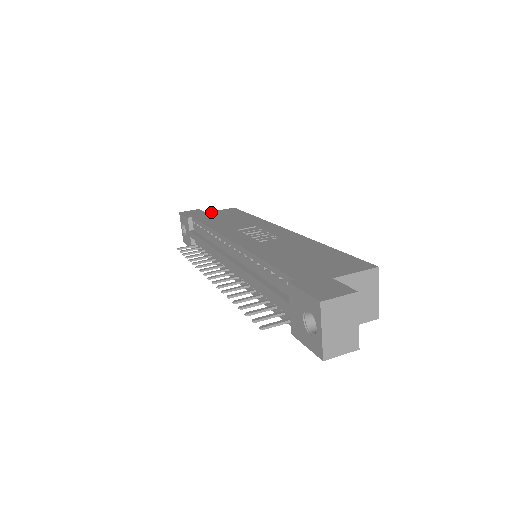
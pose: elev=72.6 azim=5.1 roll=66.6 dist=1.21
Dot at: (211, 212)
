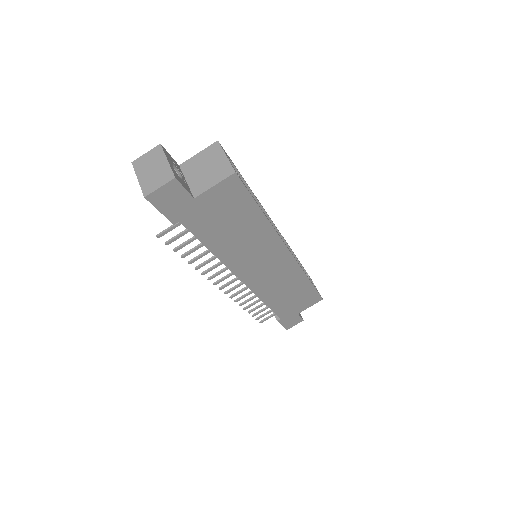
Dot at: occluded
